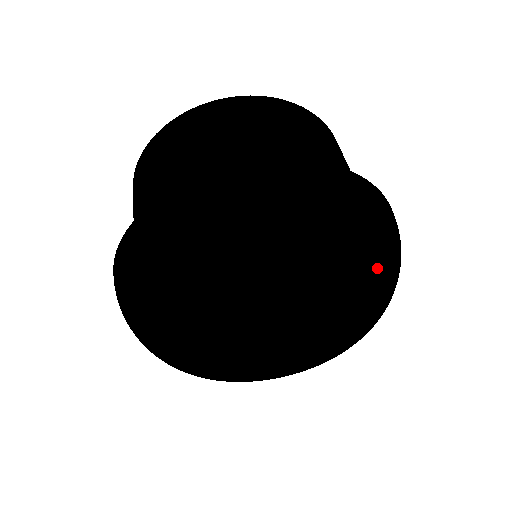
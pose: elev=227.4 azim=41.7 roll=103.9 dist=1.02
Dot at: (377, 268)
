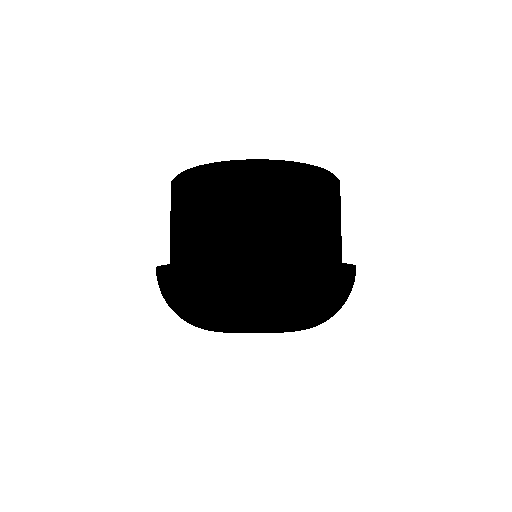
Dot at: occluded
